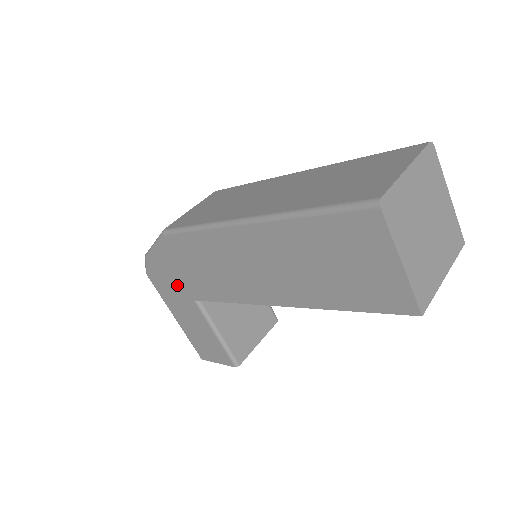
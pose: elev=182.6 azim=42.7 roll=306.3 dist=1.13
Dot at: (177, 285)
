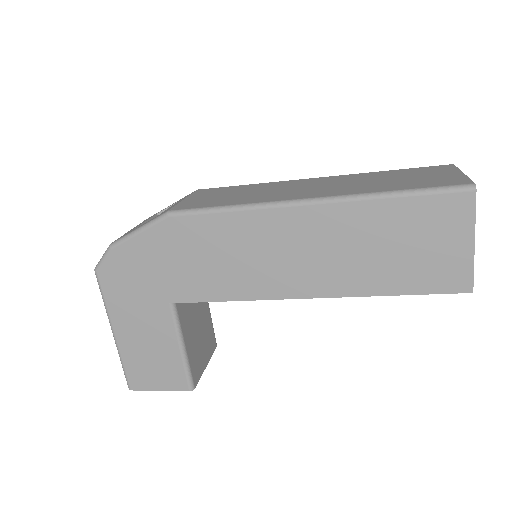
Dot at: (150, 284)
